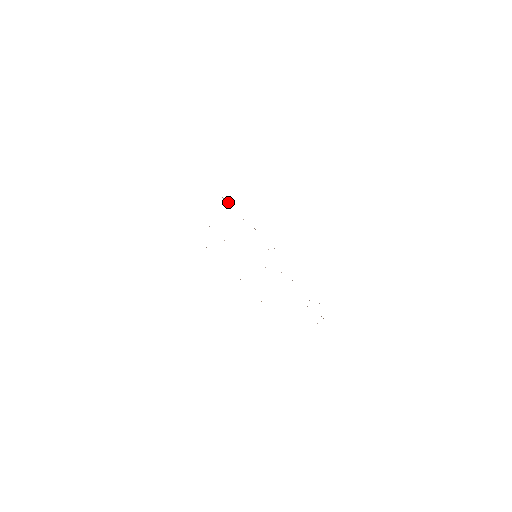
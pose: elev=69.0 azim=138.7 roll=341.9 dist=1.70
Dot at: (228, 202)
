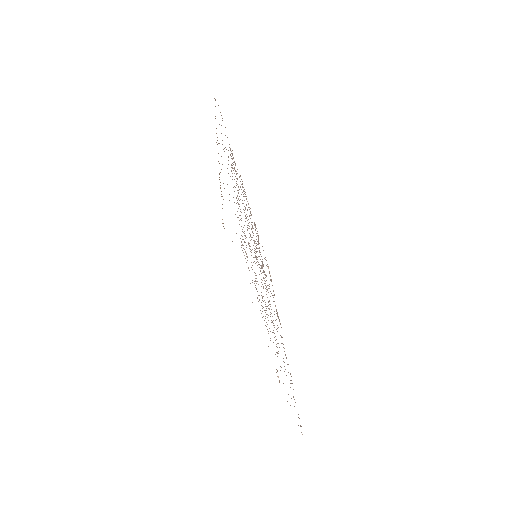
Dot at: occluded
